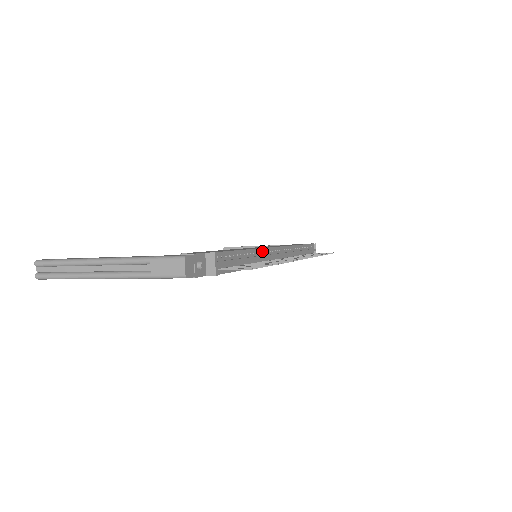
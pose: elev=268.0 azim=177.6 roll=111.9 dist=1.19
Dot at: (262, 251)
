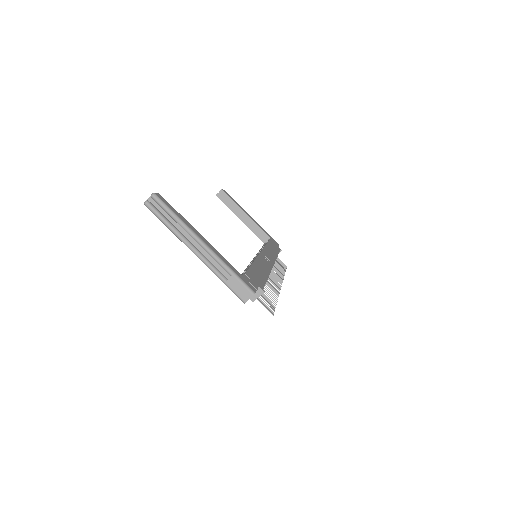
Dot at: occluded
